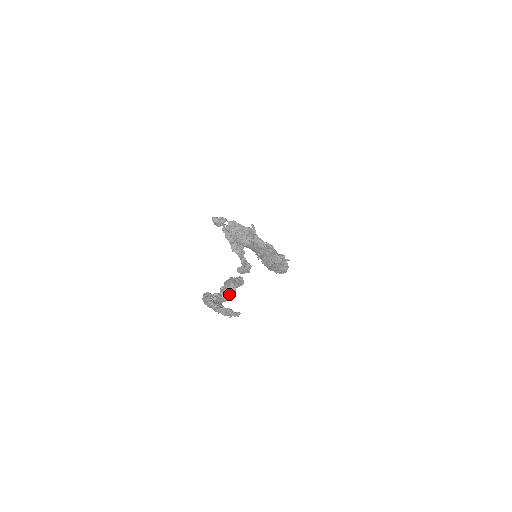
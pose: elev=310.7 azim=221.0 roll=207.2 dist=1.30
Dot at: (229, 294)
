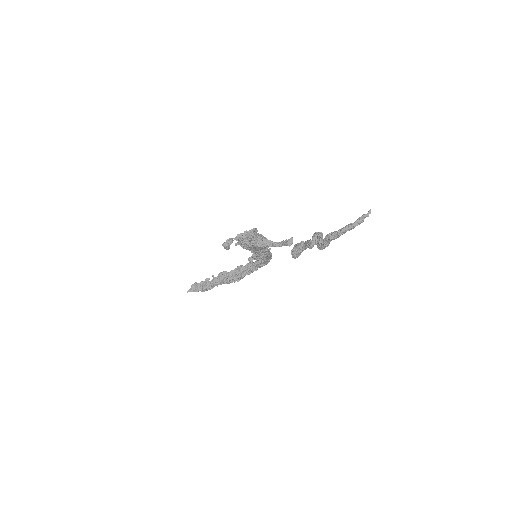
Dot at: (322, 239)
